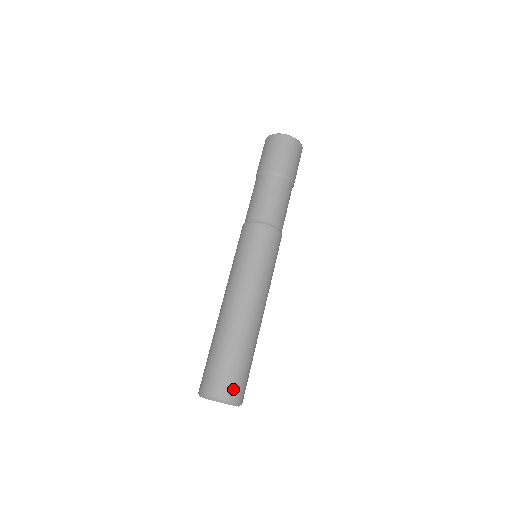
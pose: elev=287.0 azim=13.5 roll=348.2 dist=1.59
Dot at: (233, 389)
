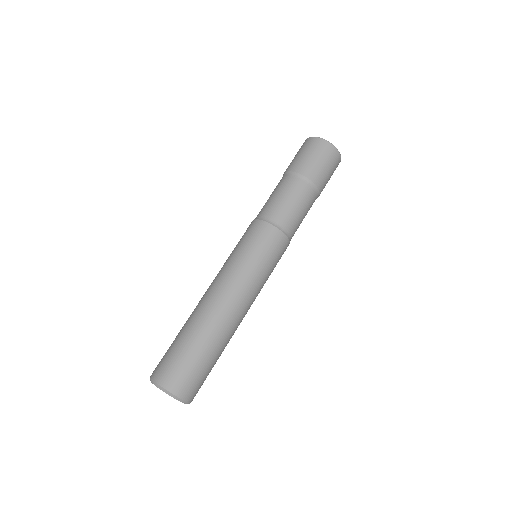
Dot at: (192, 389)
